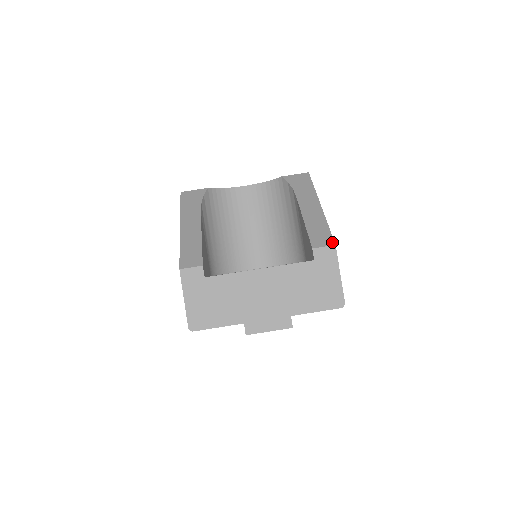
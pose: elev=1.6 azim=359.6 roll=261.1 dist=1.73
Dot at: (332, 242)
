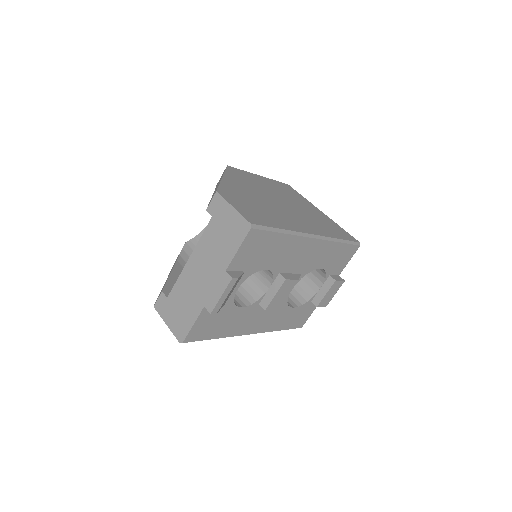
Dot at: (215, 192)
